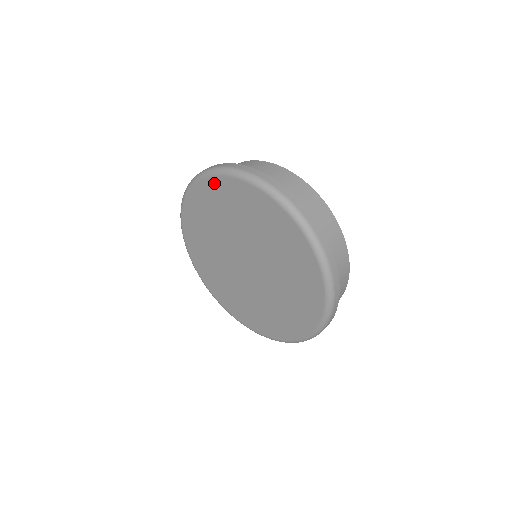
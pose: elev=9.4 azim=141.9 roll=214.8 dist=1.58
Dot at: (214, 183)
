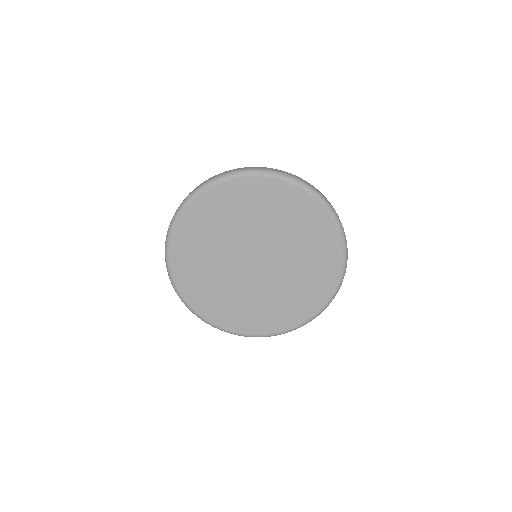
Dot at: (218, 191)
